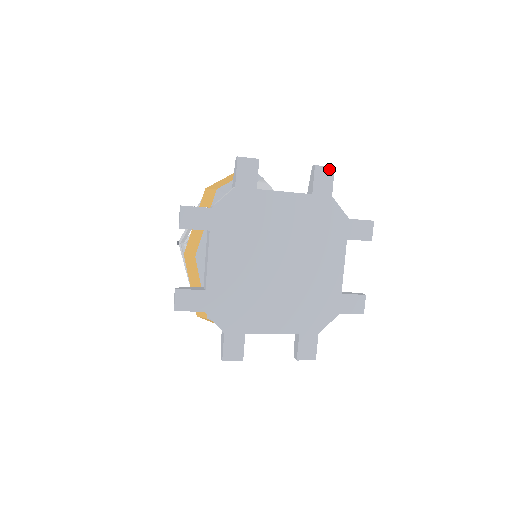
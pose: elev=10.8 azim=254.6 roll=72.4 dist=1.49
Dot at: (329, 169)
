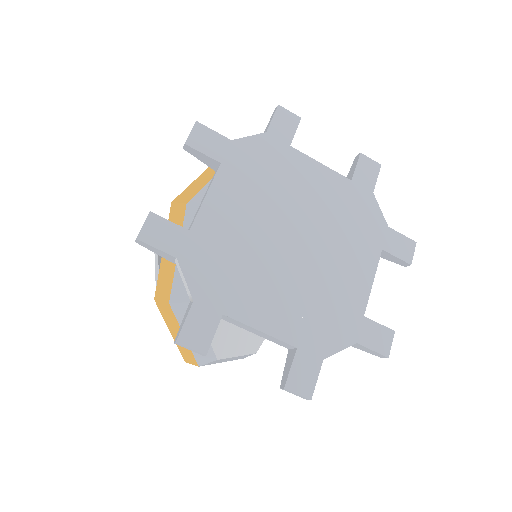
Dot at: (375, 164)
